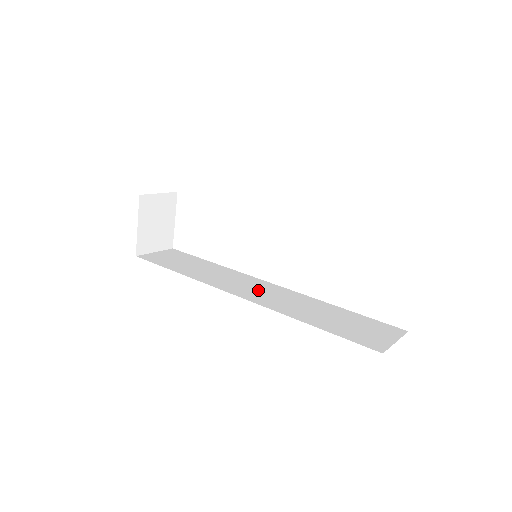
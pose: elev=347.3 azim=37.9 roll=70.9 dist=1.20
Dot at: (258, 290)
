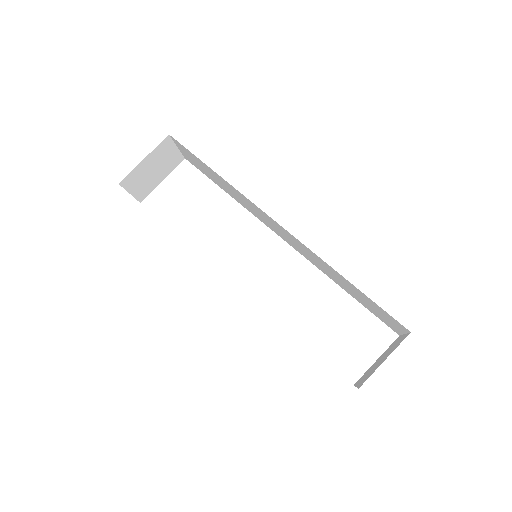
Dot at: occluded
